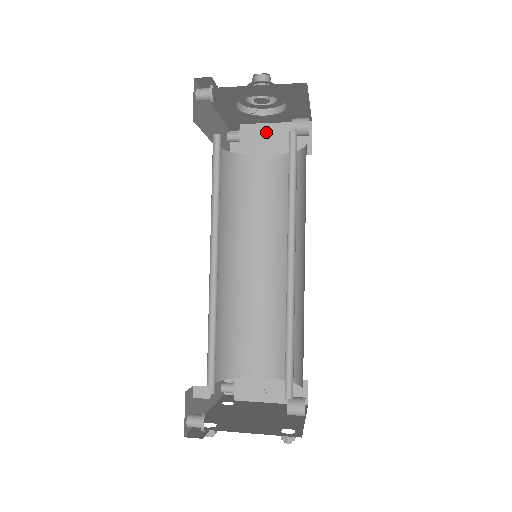
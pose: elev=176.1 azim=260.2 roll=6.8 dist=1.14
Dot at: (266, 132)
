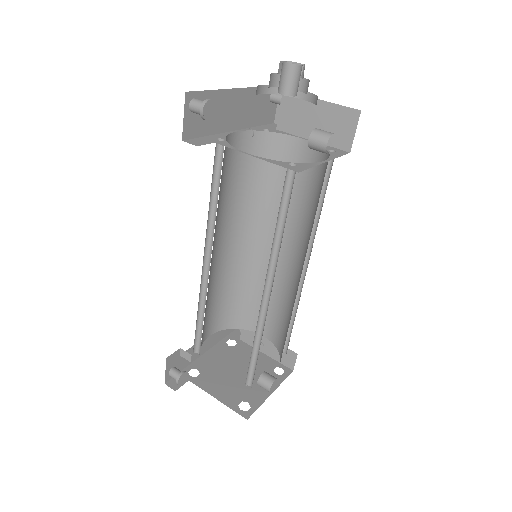
Dot at: (308, 108)
